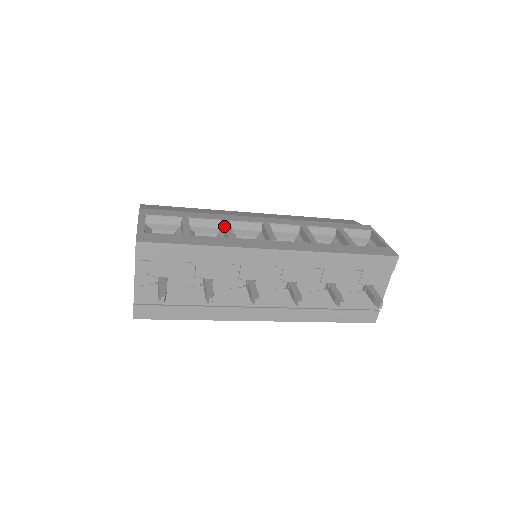
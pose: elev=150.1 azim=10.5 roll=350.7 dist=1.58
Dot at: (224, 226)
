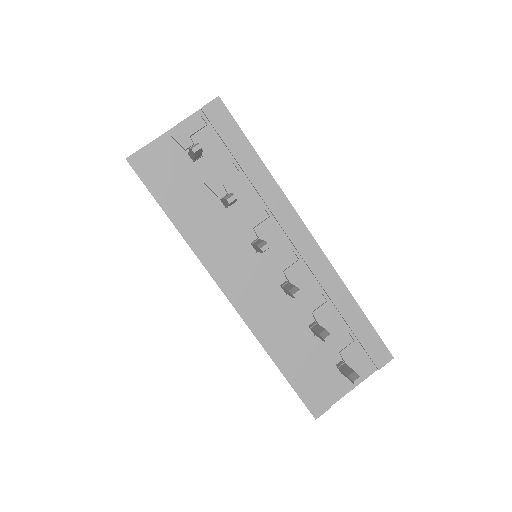
Dot at: occluded
